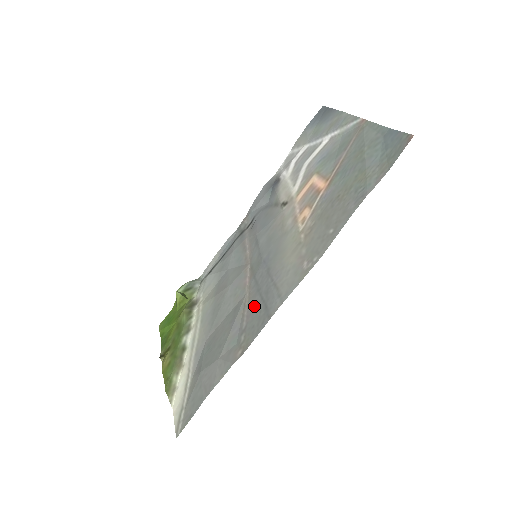
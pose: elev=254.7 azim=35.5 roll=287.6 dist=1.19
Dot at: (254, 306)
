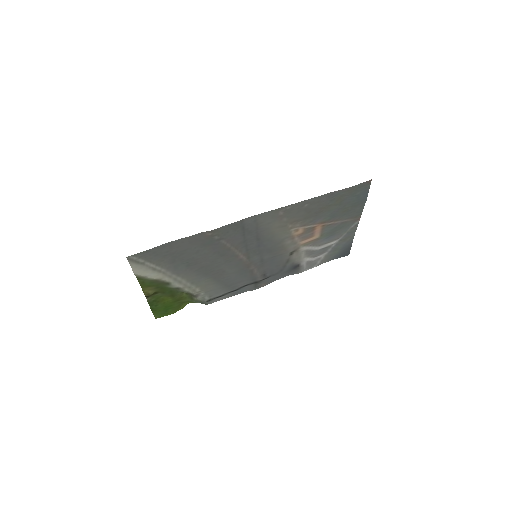
Dot at: (236, 239)
